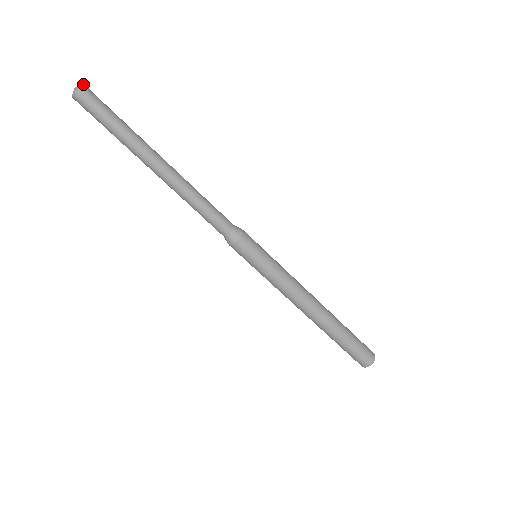
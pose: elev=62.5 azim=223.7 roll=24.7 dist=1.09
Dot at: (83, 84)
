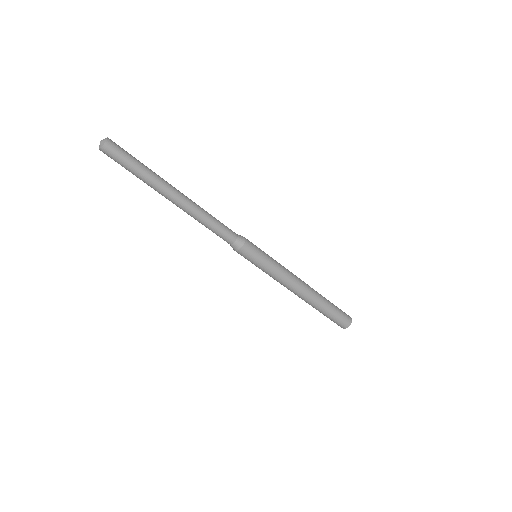
Dot at: (107, 137)
